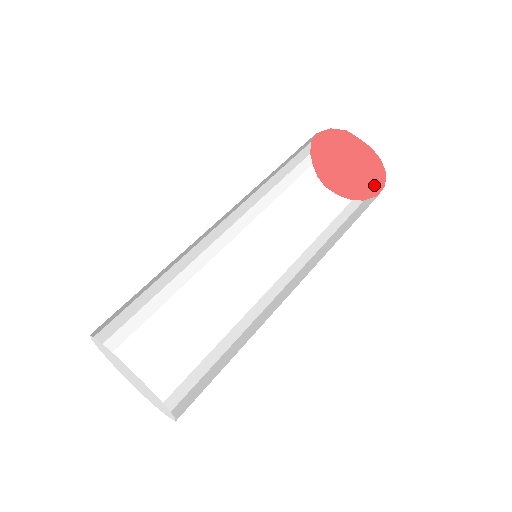
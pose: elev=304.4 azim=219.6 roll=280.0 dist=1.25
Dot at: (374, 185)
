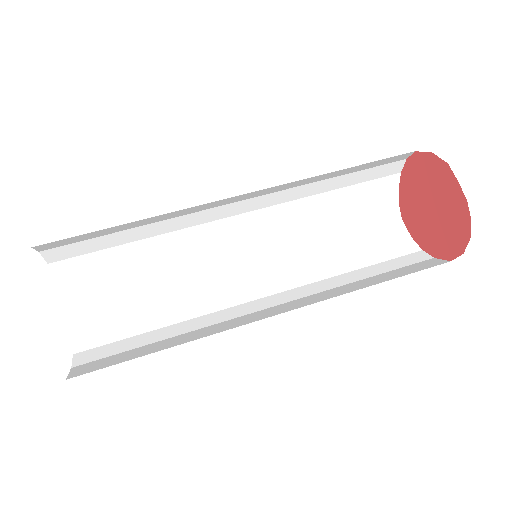
Dot at: (452, 246)
